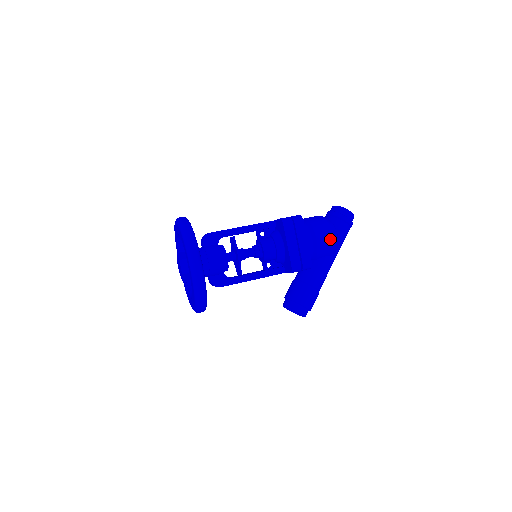
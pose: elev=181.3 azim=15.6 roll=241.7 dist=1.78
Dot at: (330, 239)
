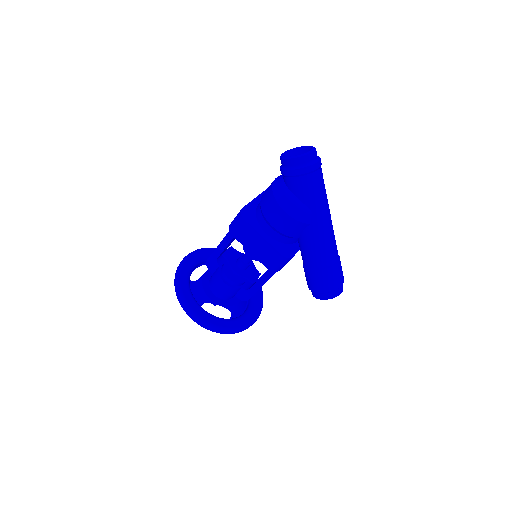
Dot at: (285, 217)
